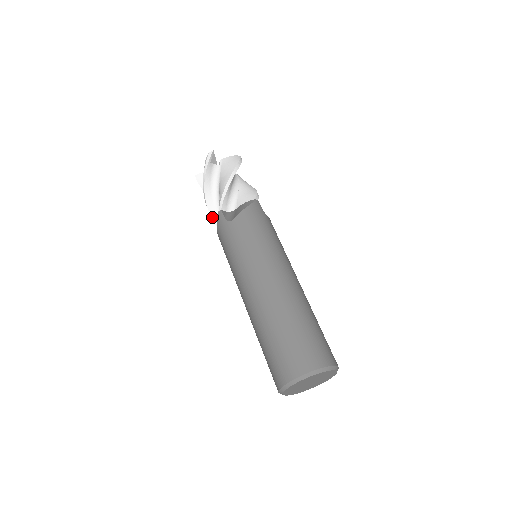
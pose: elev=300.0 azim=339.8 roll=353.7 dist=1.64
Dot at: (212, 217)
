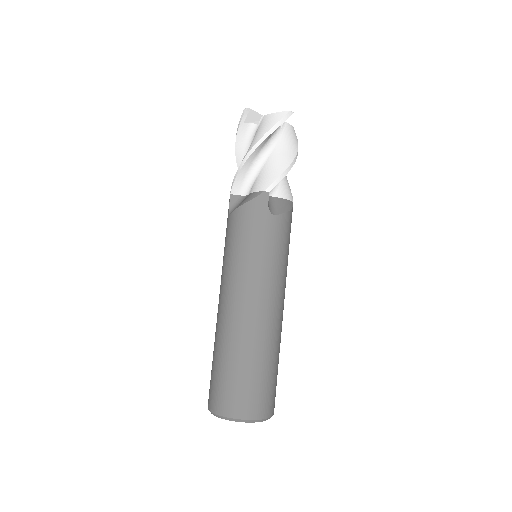
Dot at: occluded
